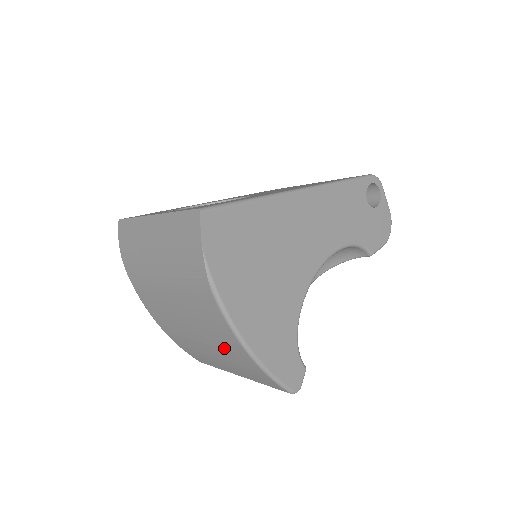
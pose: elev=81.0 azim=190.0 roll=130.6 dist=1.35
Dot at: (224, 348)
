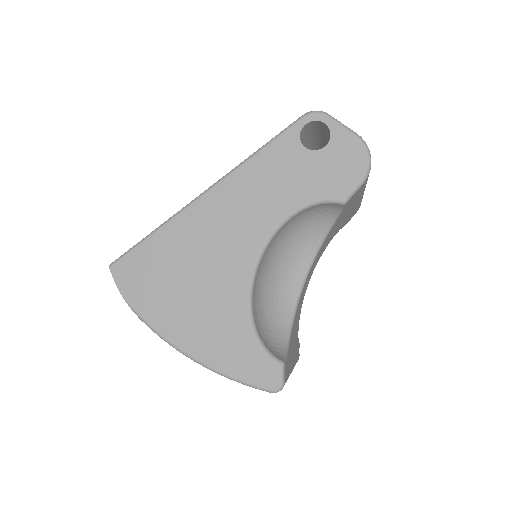
Dot at: occluded
